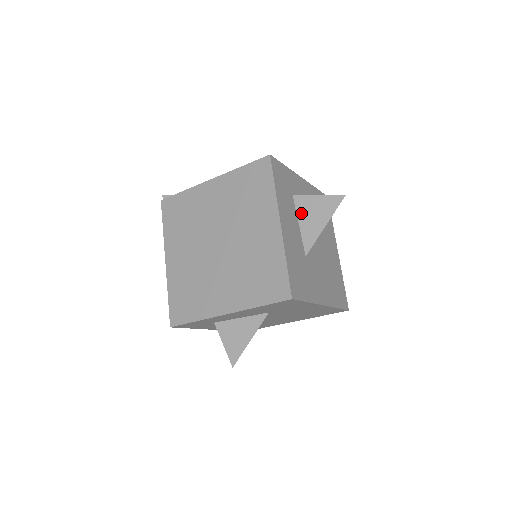
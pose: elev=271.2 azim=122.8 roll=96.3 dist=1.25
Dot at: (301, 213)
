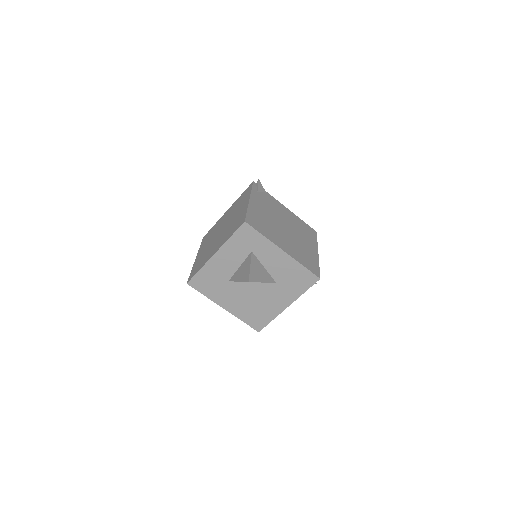
Dot at: (244, 263)
